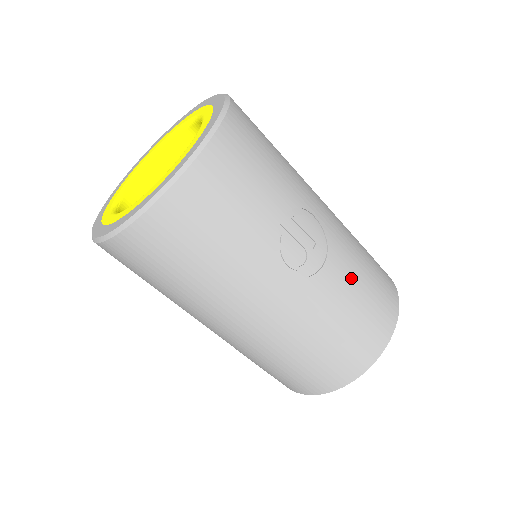
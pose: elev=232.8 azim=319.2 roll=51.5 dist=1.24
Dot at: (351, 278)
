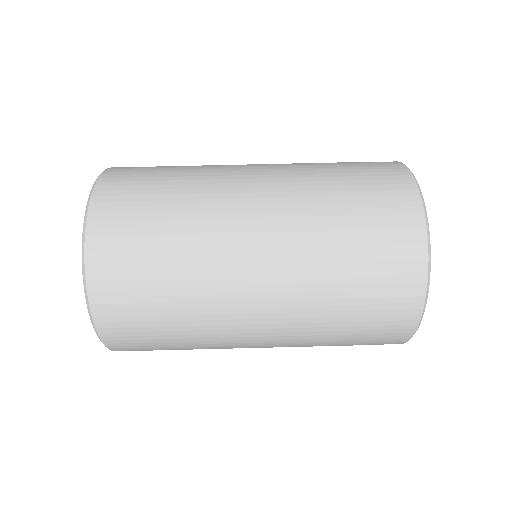
Dot at: occluded
